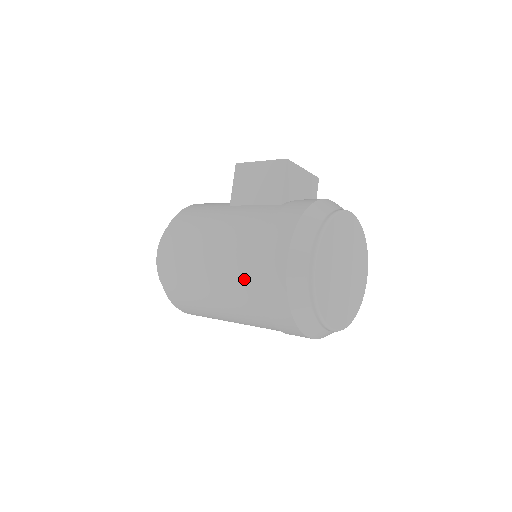
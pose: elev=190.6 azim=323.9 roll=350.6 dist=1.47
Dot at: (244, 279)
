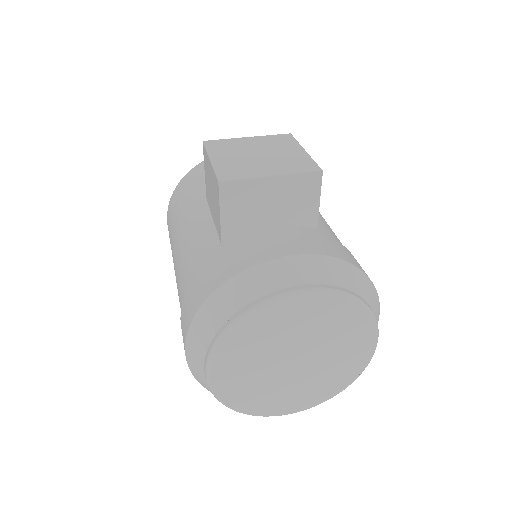
Dot at: occluded
